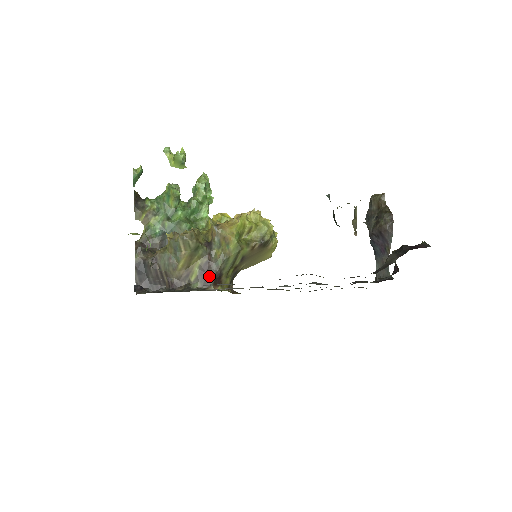
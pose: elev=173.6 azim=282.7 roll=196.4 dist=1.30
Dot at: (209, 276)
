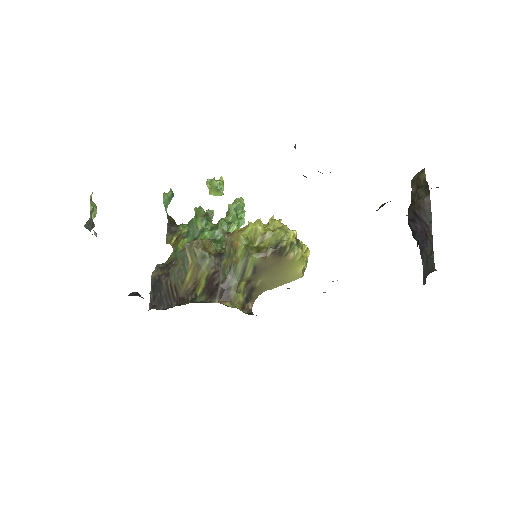
Dot at: (215, 288)
